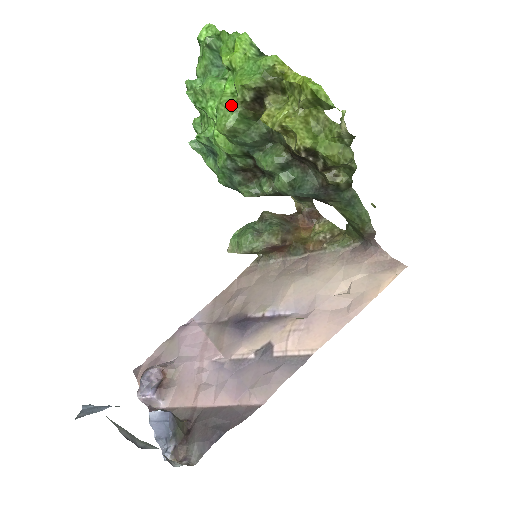
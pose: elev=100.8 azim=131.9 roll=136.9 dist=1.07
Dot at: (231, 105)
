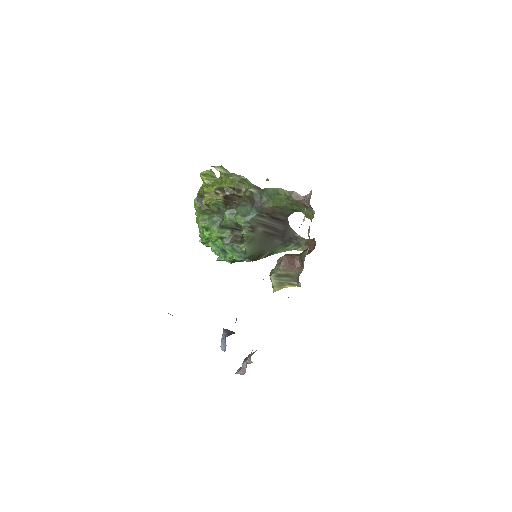
Dot at: (197, 215)
